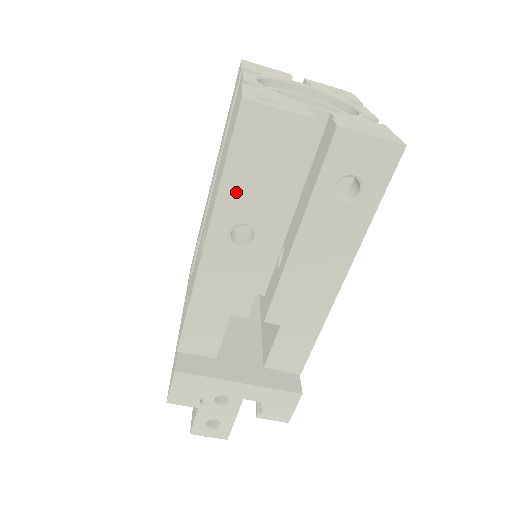
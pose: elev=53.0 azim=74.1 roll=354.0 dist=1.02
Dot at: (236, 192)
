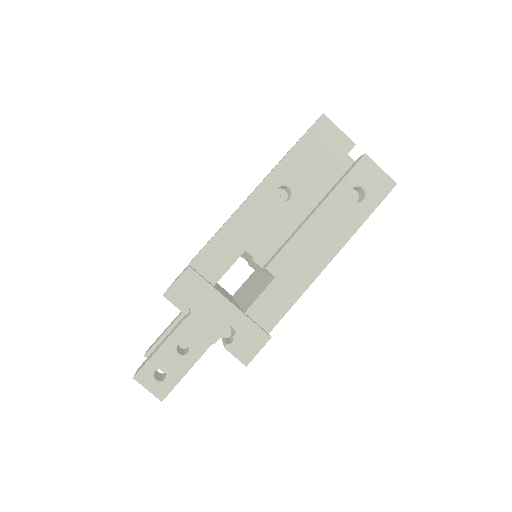
Dot at: (295, 163)
